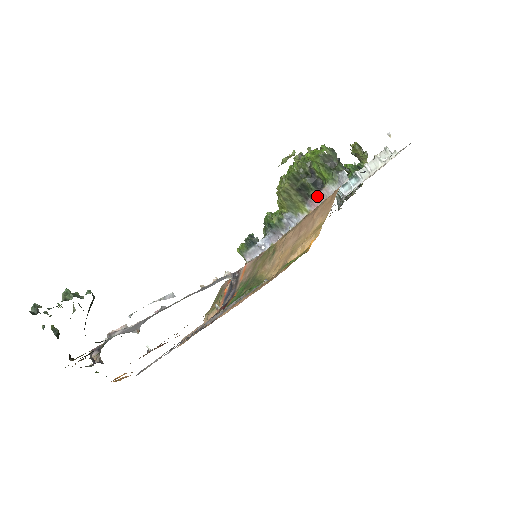
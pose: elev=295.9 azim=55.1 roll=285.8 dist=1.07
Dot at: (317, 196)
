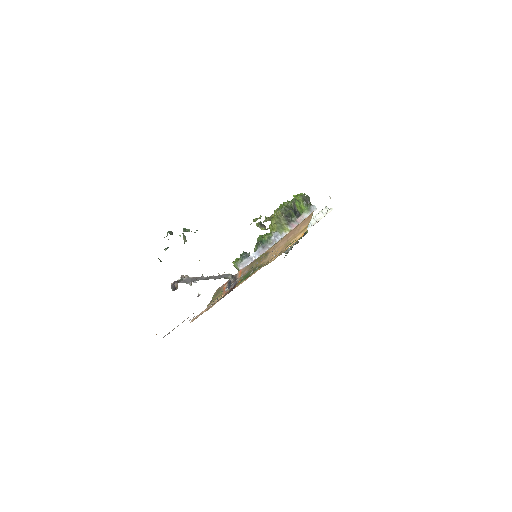
Dot at: (296, 221)
